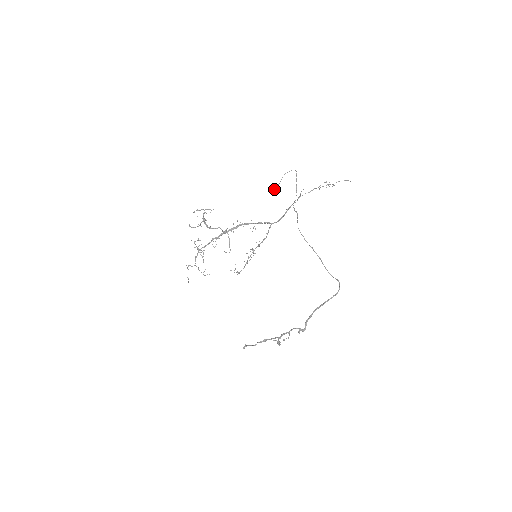
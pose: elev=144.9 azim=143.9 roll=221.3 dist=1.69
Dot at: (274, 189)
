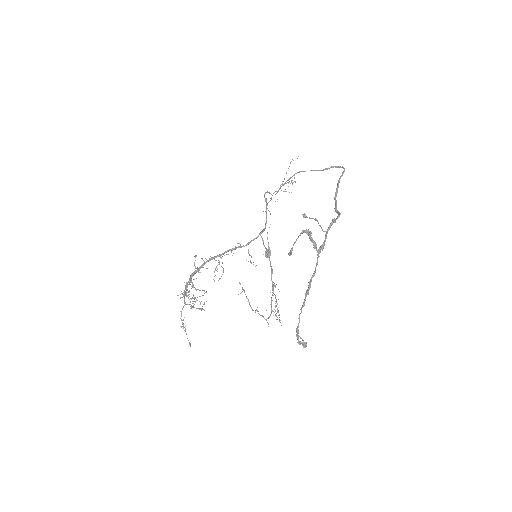
Dot at: (268, 252)
